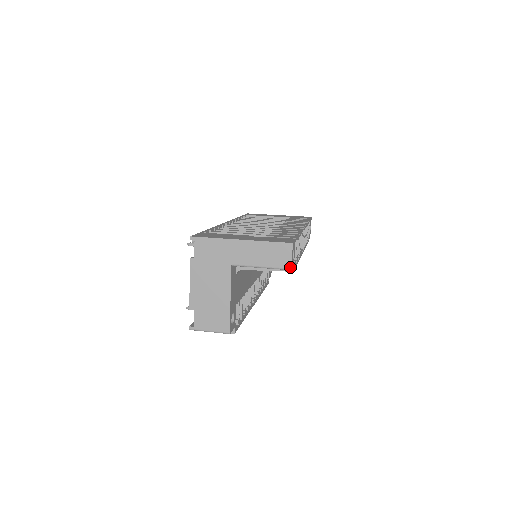
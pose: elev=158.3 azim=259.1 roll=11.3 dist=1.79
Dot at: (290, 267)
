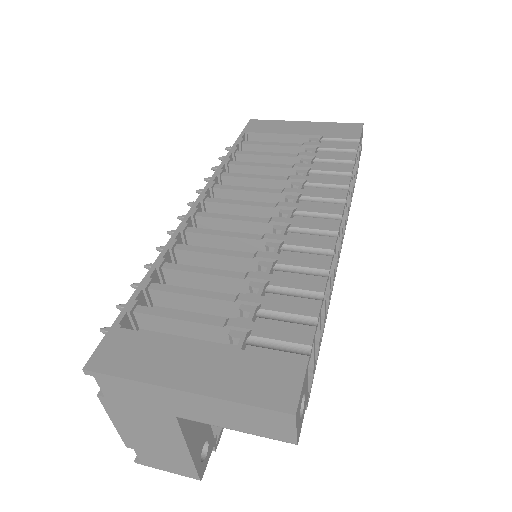
Dot at: (294, 442)
